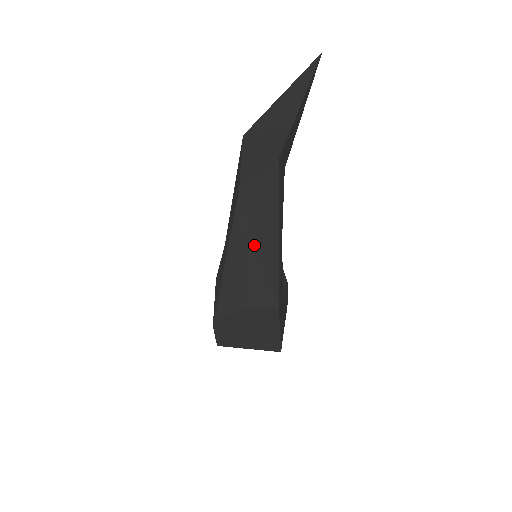
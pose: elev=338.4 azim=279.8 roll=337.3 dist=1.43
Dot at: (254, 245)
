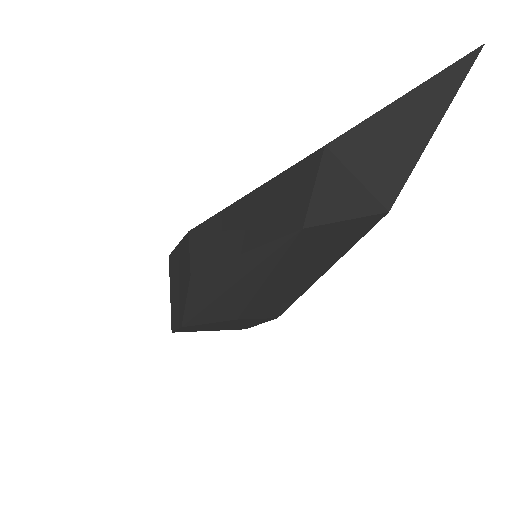
Dot at: (286, 274)
